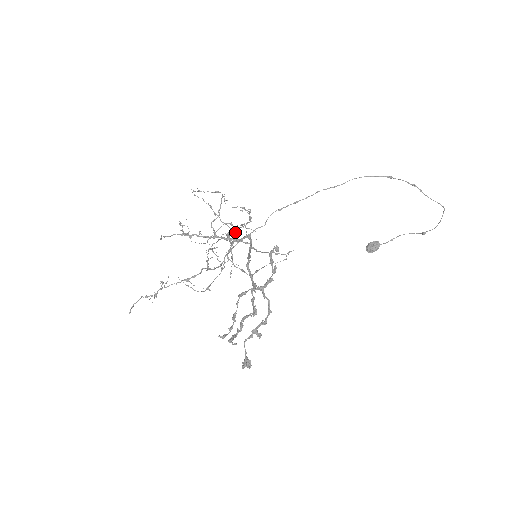
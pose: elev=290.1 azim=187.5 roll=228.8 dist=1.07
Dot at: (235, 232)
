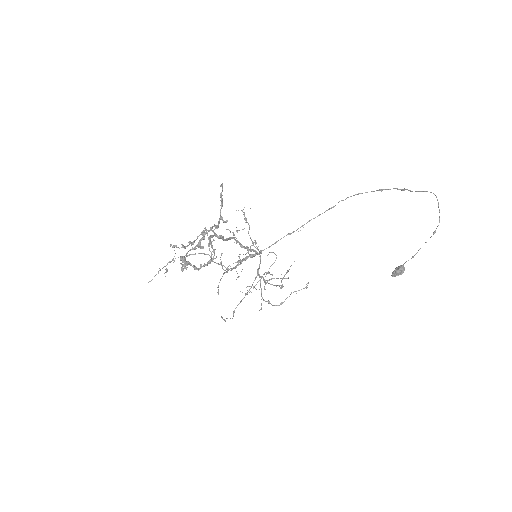
Dot at: occluded
